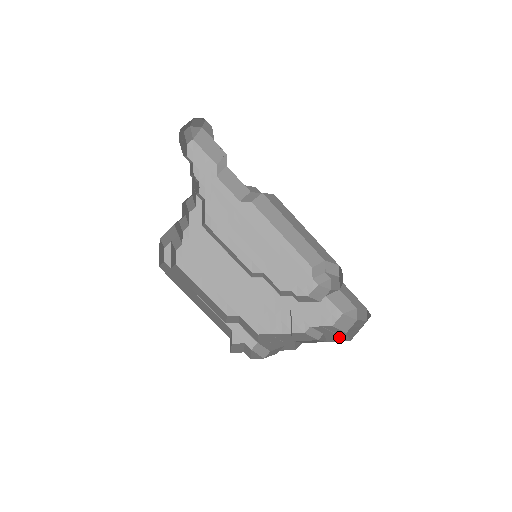
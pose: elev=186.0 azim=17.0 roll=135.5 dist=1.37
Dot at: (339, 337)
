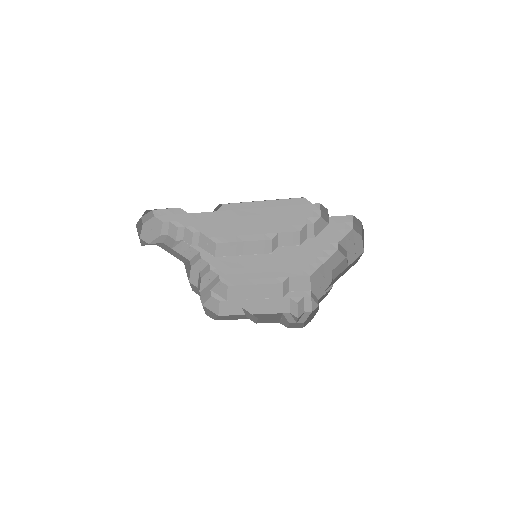
Dot at: (356, 250)
